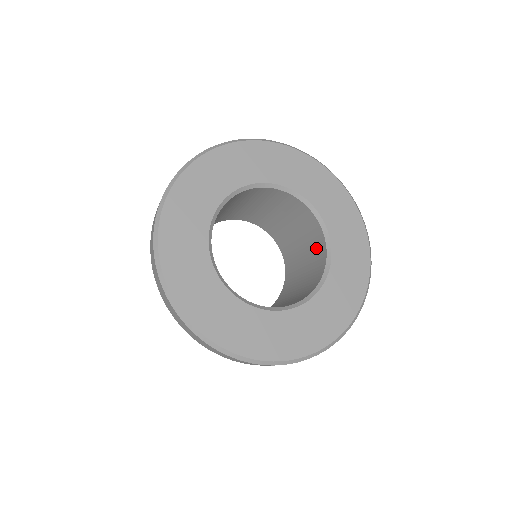
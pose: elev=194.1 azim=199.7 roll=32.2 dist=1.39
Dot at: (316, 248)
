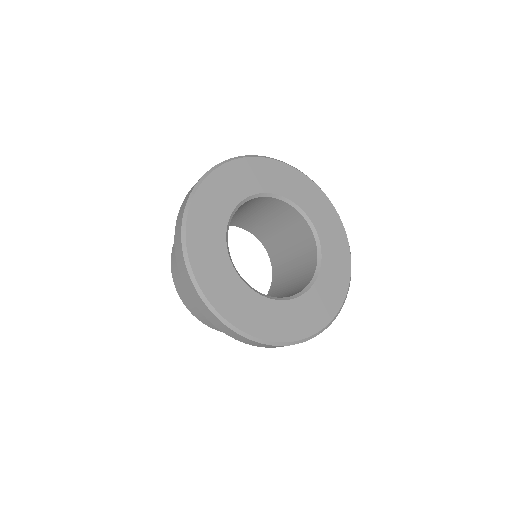
Dot at: (292, 221)
